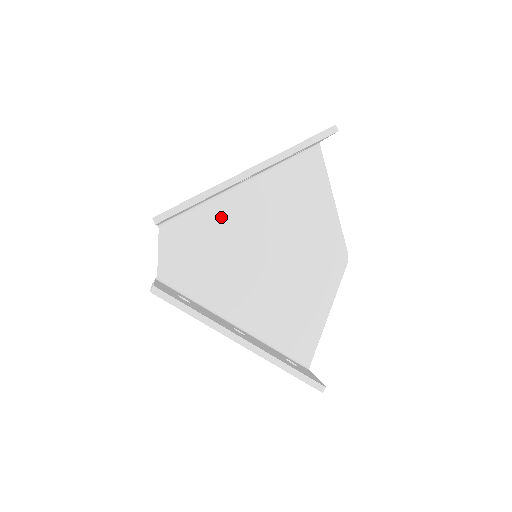
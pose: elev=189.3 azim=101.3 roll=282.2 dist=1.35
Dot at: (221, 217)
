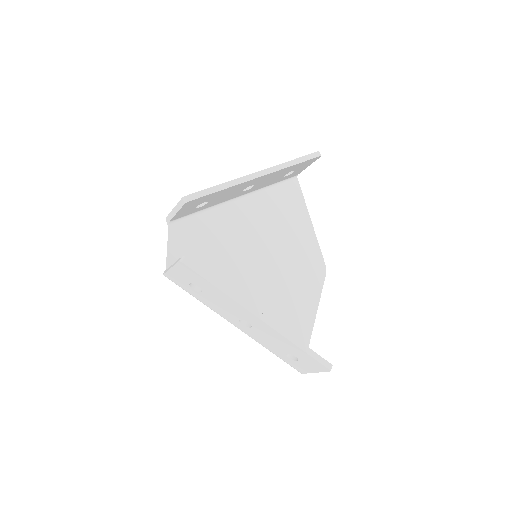
Dot at: (223, 223)
